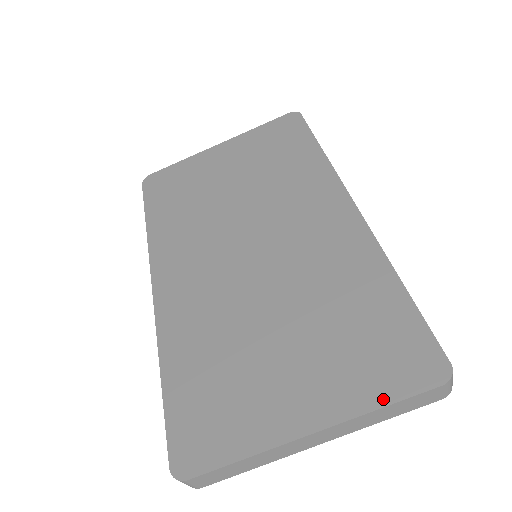
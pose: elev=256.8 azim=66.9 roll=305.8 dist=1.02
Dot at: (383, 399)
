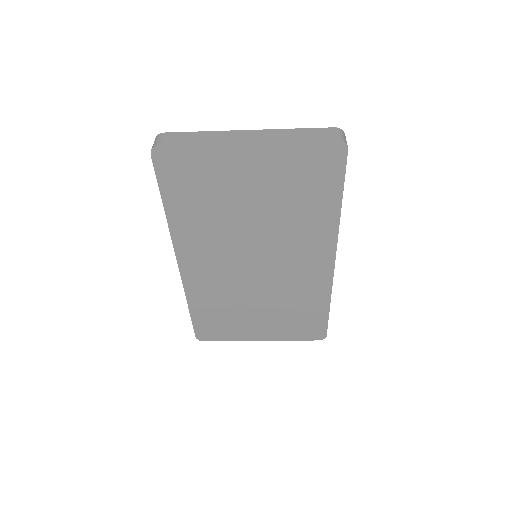
Dot at: (294, 339)
